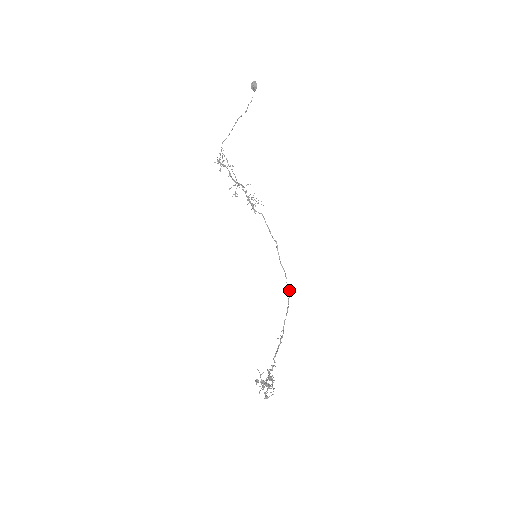
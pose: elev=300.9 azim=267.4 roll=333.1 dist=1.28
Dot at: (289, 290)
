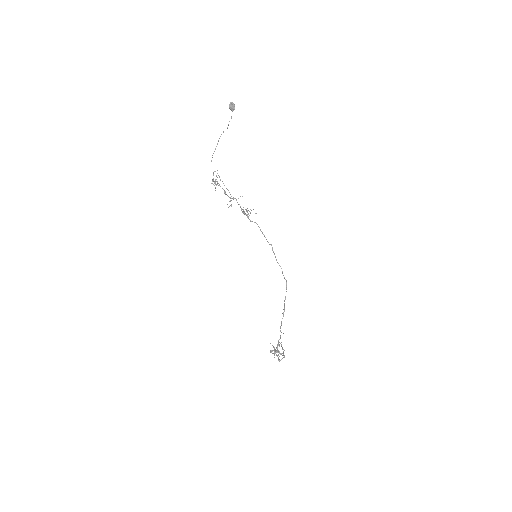
Dot at: (286, 280)
